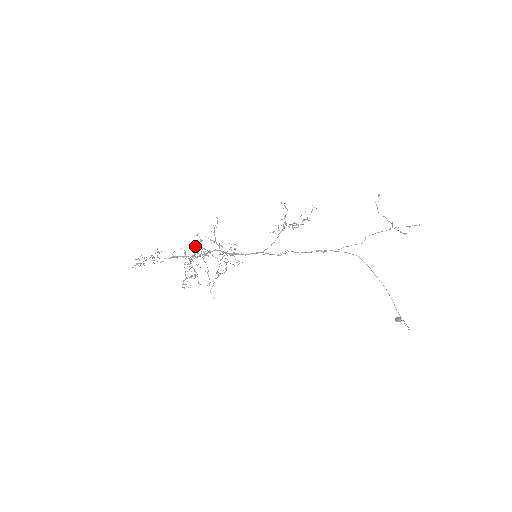
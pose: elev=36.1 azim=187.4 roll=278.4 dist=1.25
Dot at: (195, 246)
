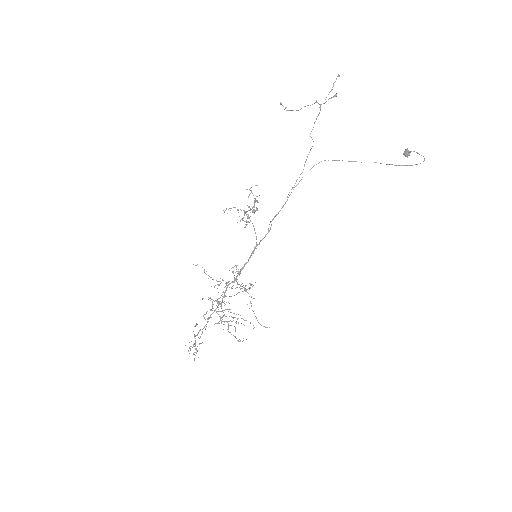
Dot at: (212, 308)
